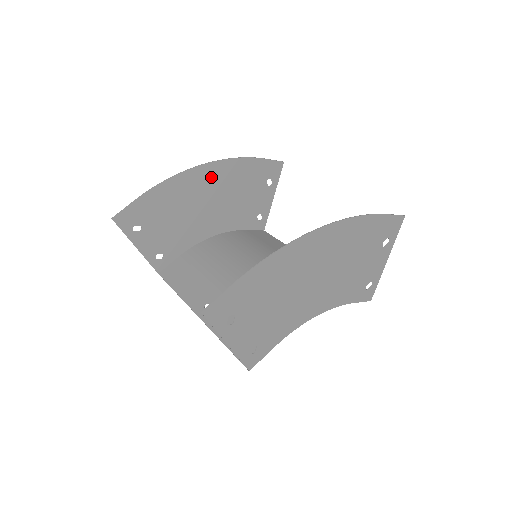
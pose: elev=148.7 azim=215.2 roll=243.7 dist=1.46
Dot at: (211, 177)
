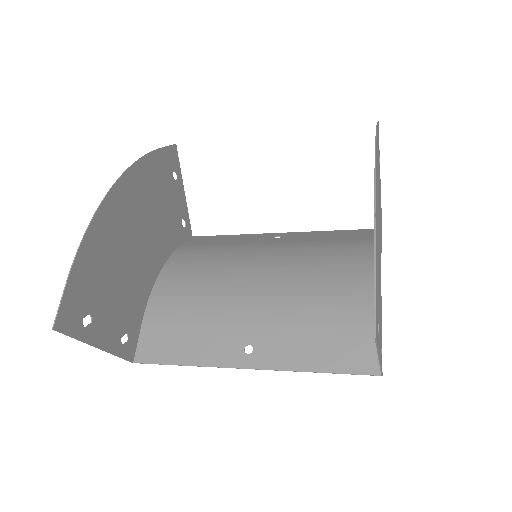
Dot at: (127, 199)
